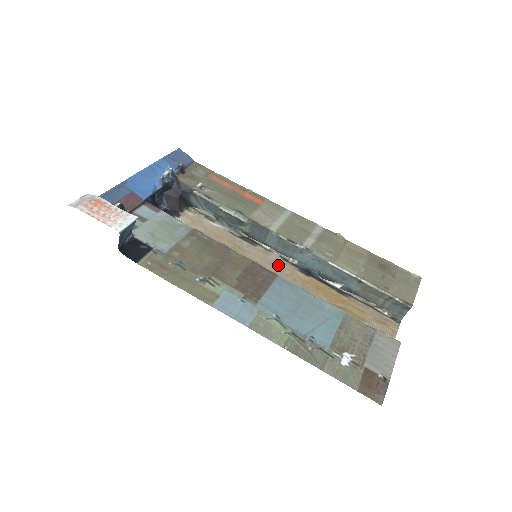
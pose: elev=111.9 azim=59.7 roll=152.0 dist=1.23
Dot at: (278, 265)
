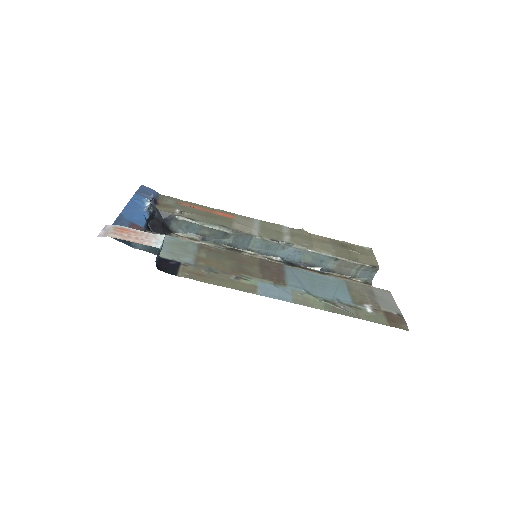
Dot at: occluded
